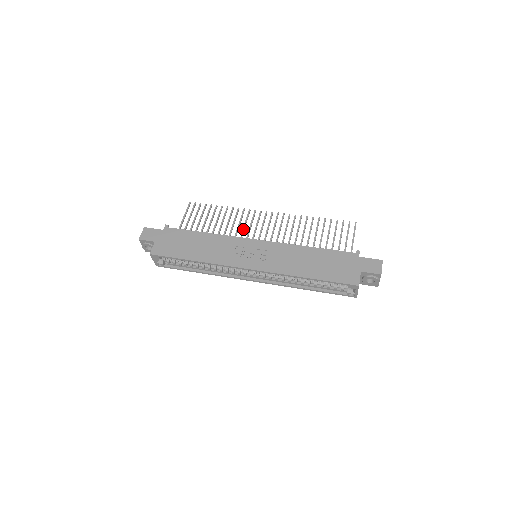
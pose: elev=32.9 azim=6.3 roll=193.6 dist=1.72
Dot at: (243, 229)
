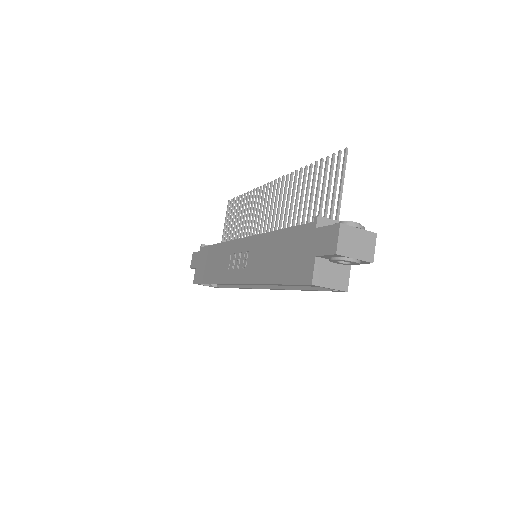
Dot at: (255, 218)
